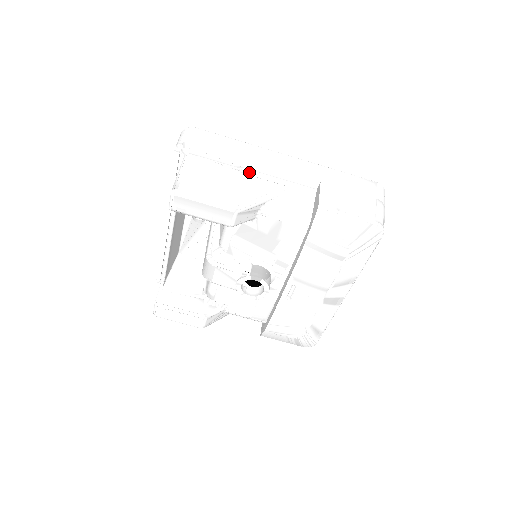
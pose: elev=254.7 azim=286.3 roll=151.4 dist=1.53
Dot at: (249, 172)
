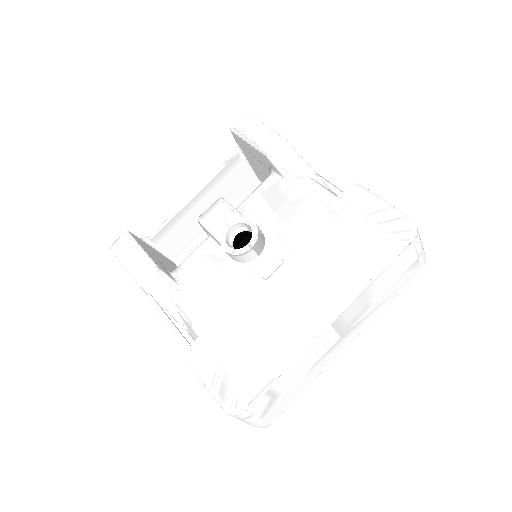
Dot at: occluded
